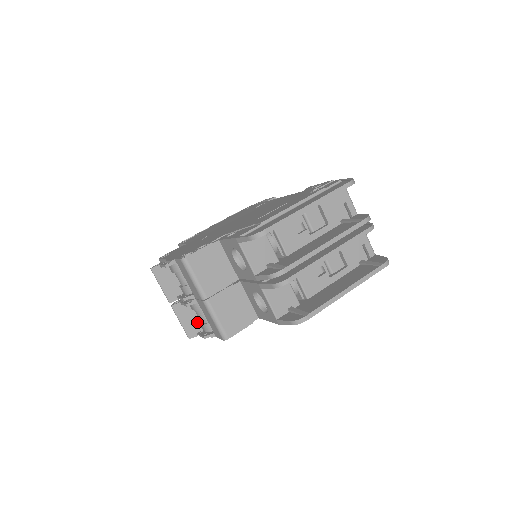
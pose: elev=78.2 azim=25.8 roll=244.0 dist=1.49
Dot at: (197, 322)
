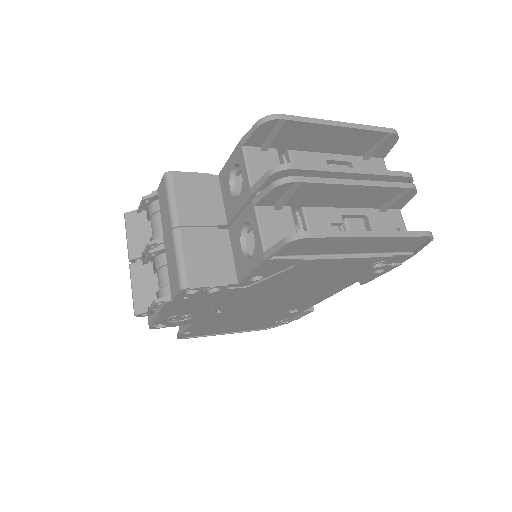
Dot at: (154, 291)
